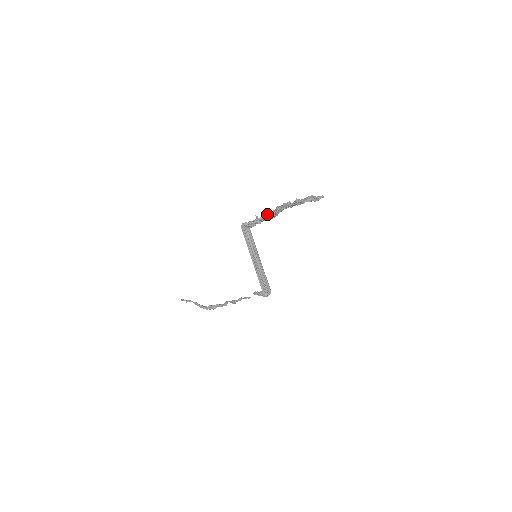
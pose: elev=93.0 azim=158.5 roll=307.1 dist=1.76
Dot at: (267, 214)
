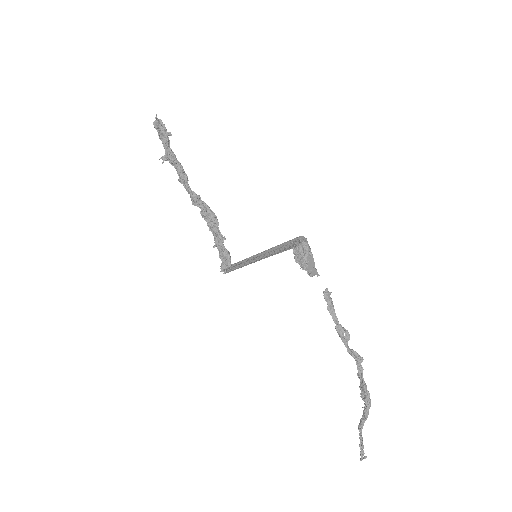
Dot at: (207, 224)
